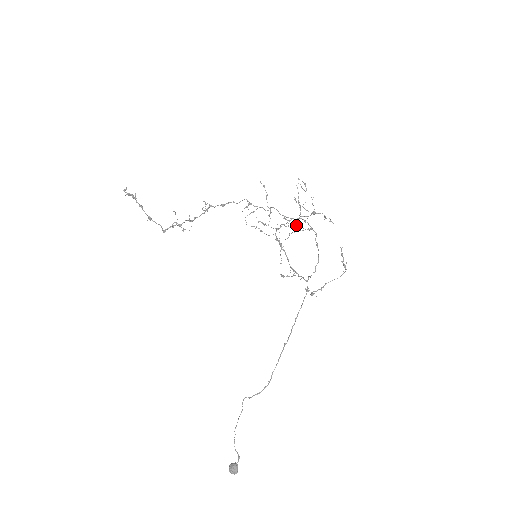
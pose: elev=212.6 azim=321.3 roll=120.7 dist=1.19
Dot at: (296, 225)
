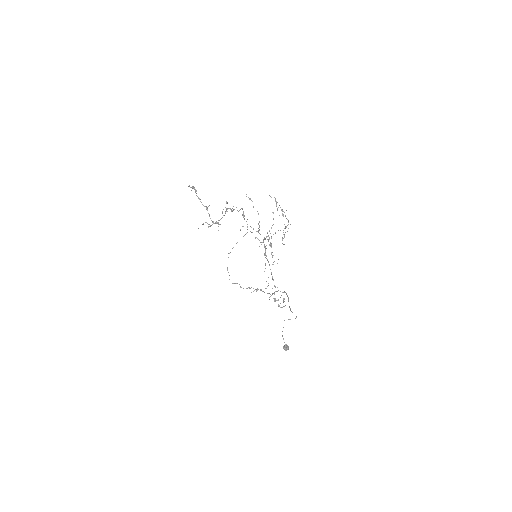
Dot at: (285, 228)
